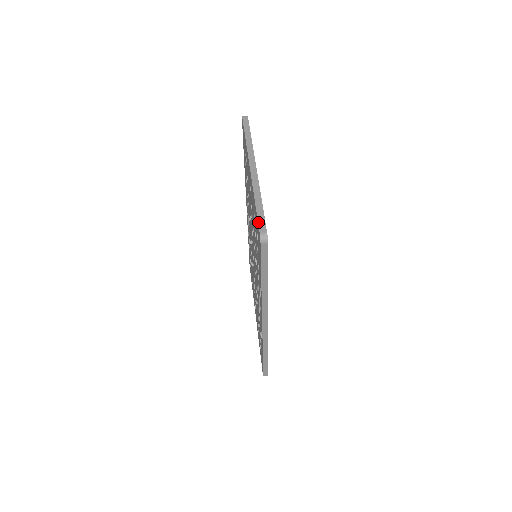
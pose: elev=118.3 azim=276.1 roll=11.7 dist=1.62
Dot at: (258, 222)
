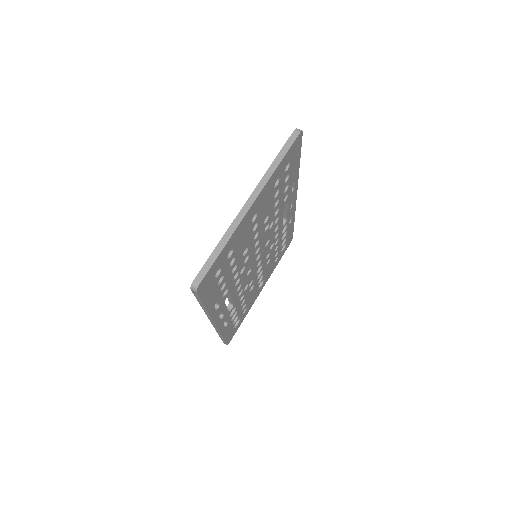
Dot at: (201, 268)
